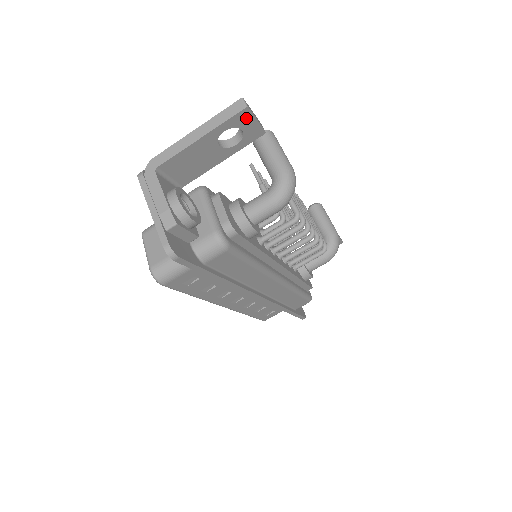
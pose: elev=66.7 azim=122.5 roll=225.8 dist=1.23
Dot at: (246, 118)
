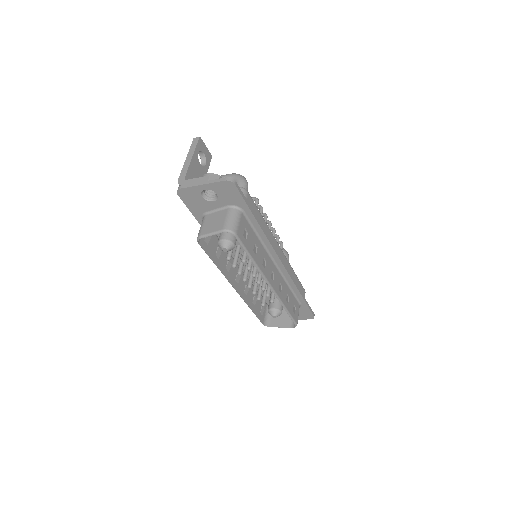
Dot at: (202, 145)
